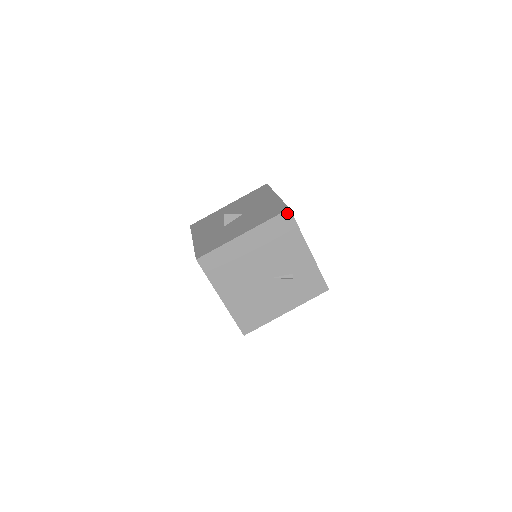
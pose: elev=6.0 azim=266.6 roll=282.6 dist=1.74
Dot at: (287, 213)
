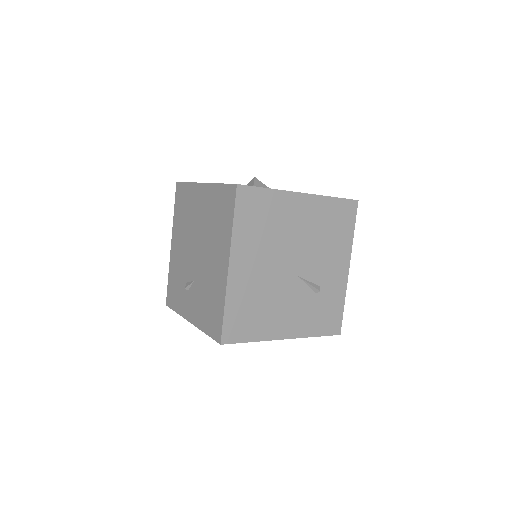
Dot at: (353, 204)
